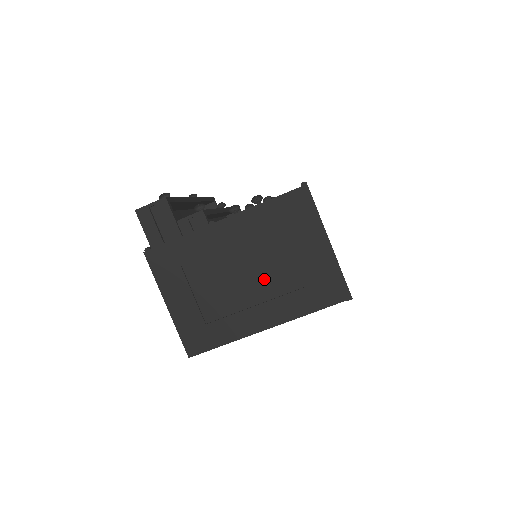
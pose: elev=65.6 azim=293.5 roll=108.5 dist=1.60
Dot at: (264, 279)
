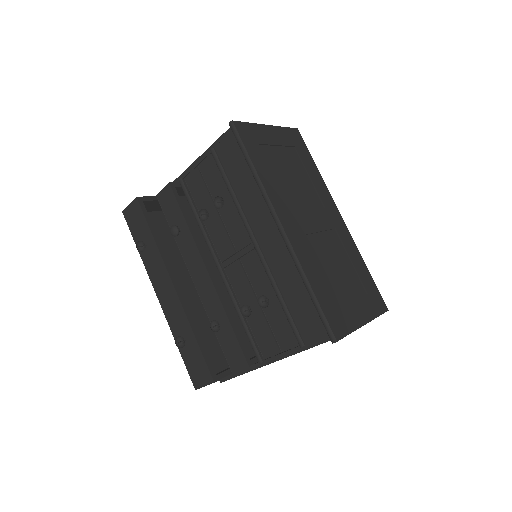
Dot at: occluded
